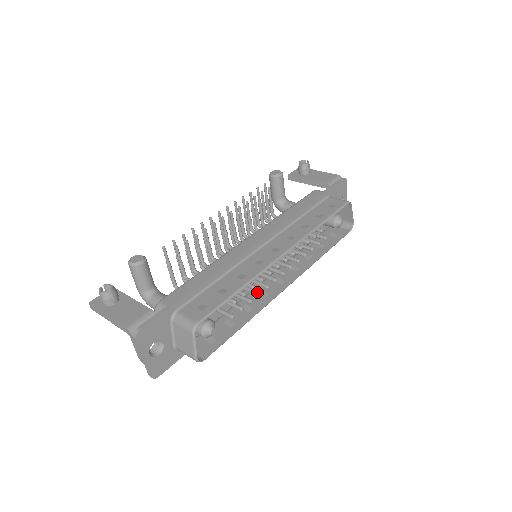
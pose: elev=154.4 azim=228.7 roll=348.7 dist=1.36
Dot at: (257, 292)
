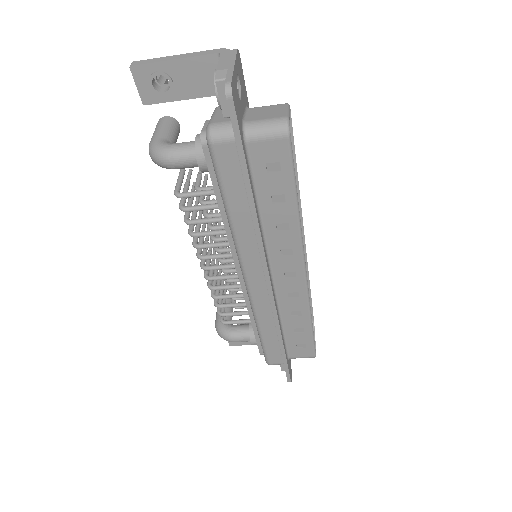
Dot at: occluded
